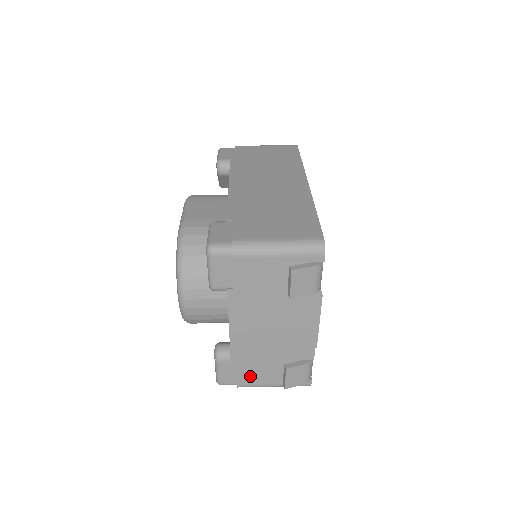
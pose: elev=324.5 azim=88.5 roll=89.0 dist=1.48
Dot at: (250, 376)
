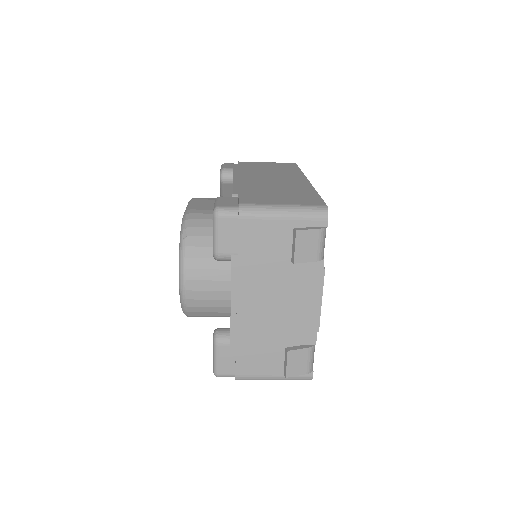
Dot at: (249, 364)
